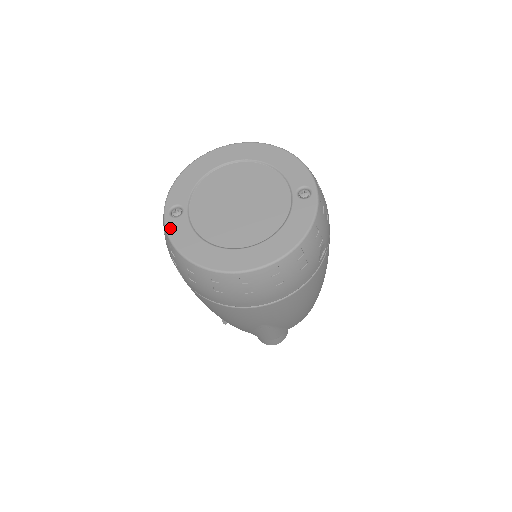
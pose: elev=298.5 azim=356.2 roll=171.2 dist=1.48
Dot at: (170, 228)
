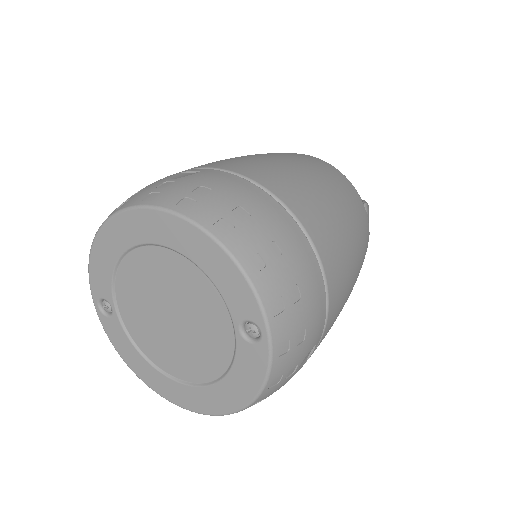
Dot at: (106, 330)
